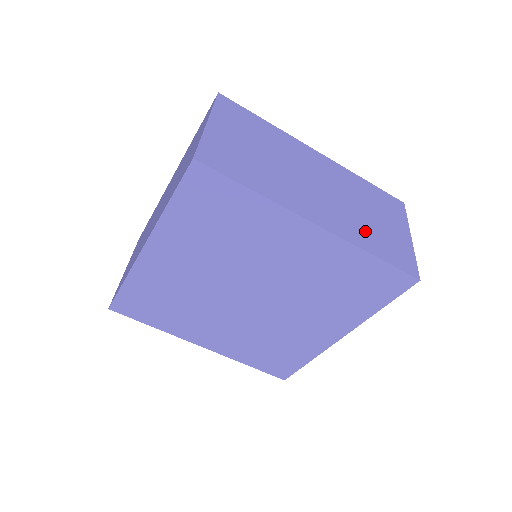
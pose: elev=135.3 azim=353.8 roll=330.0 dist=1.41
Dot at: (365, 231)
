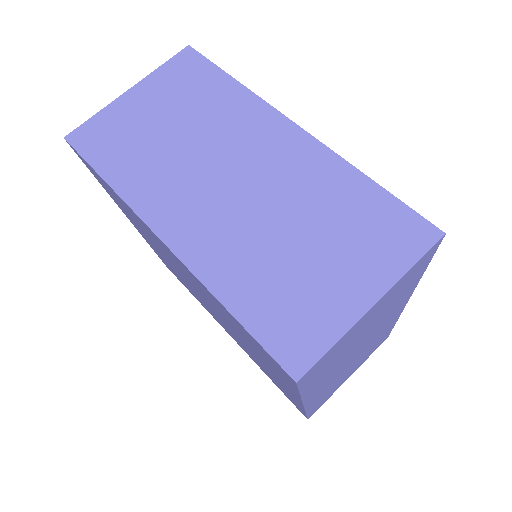
Dot at: occluded
